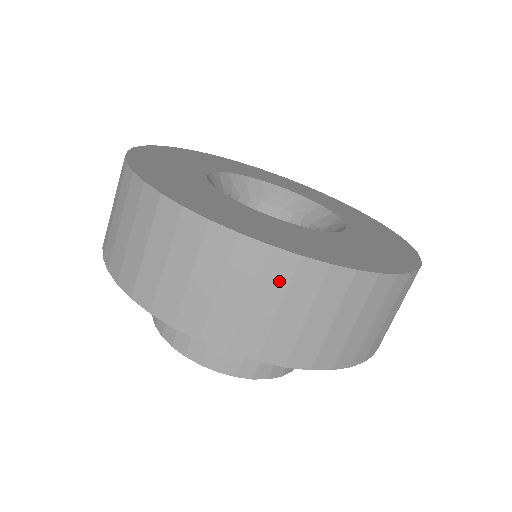
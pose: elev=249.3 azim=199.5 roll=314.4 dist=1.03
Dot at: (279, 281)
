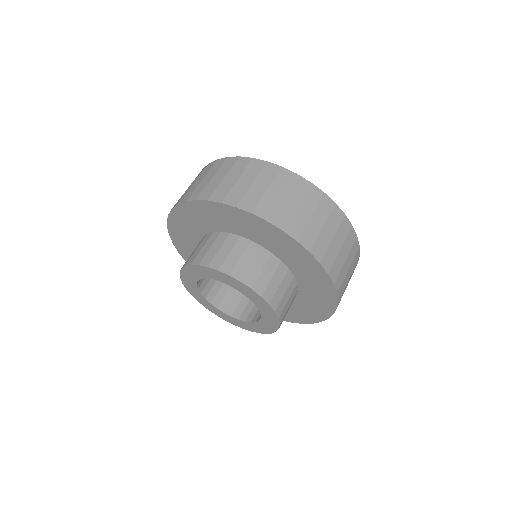
Dot at: (336, 223)
